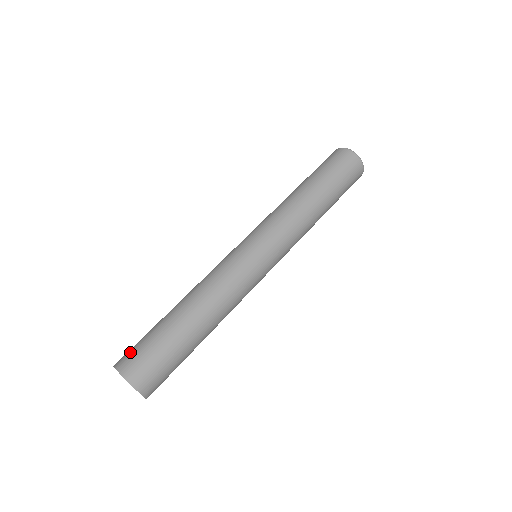
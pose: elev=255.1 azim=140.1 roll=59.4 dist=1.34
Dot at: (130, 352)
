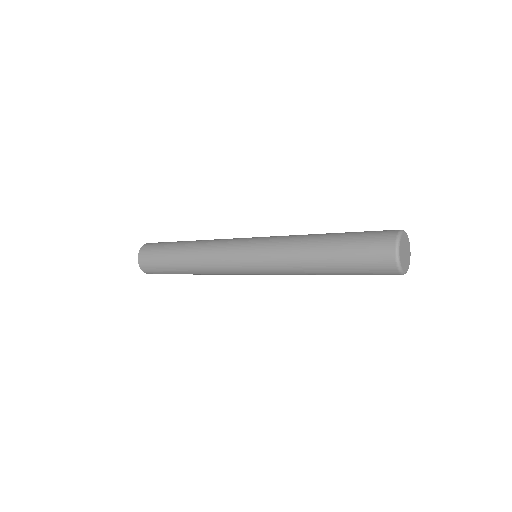
Dot at: (148, 253)
